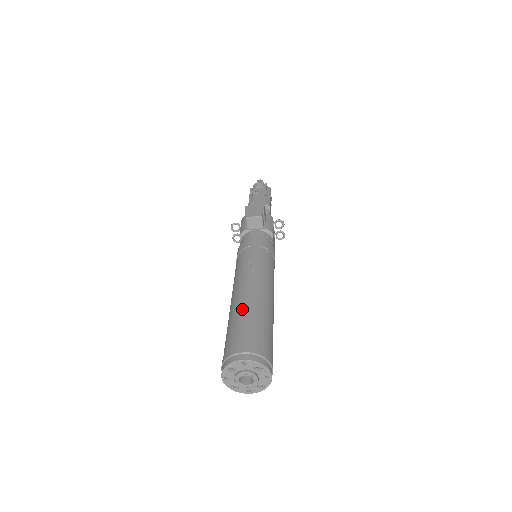
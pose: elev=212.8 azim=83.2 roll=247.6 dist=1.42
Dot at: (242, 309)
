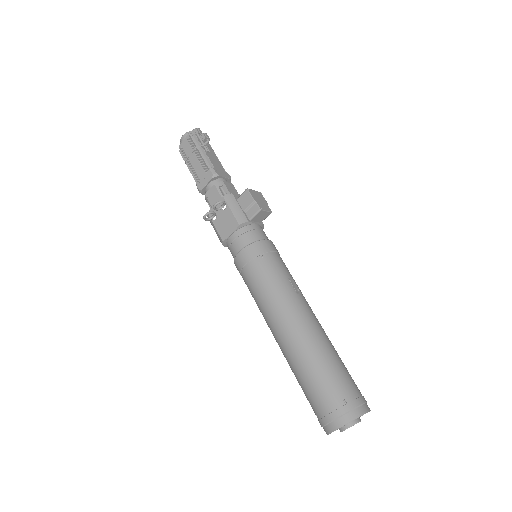
Dot at: (327, 346)
